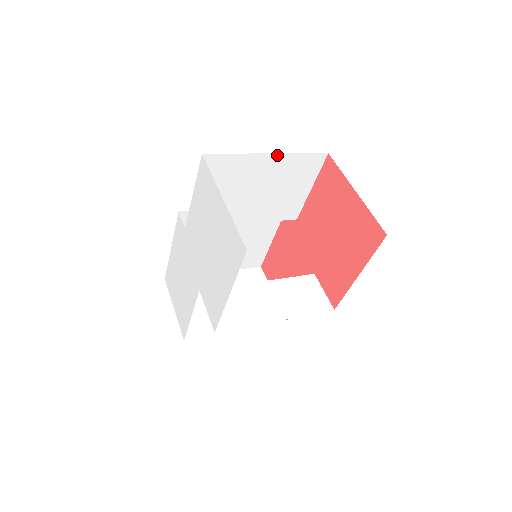
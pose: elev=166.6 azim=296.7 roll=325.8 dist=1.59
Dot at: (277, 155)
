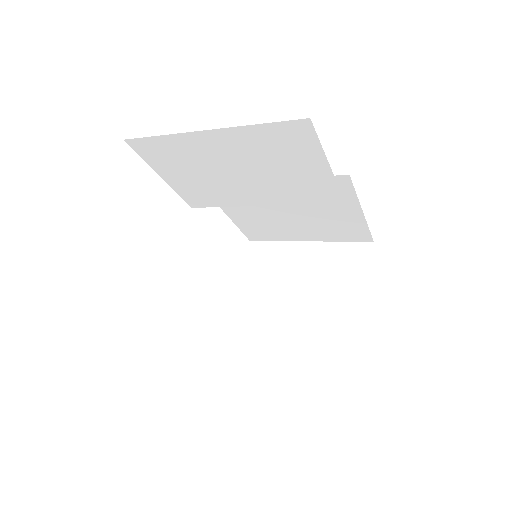
Dot at: (222, 130)
